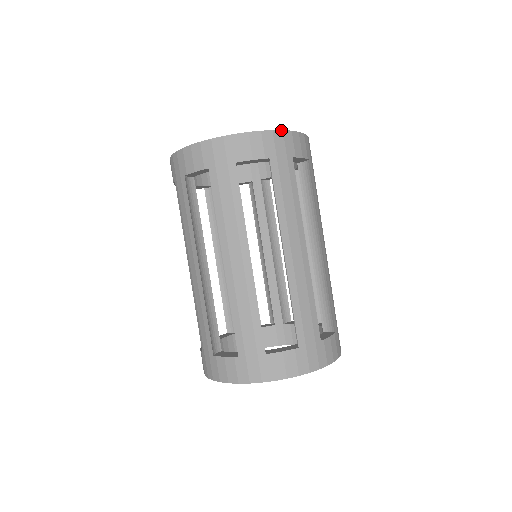
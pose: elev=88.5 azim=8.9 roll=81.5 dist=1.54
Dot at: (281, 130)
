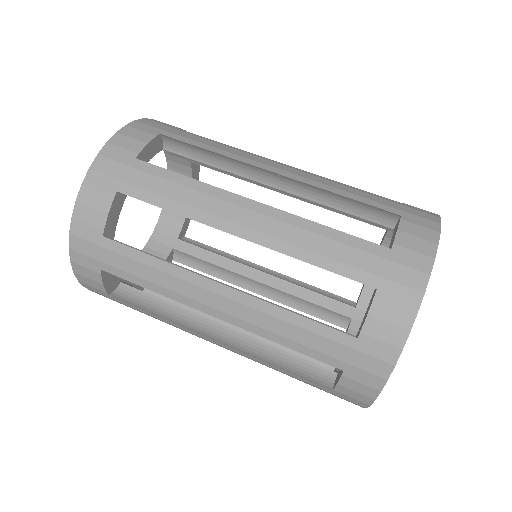
Dot at: (96, 157)
